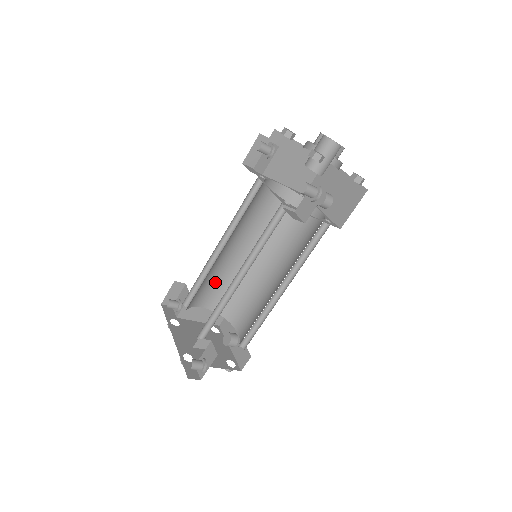
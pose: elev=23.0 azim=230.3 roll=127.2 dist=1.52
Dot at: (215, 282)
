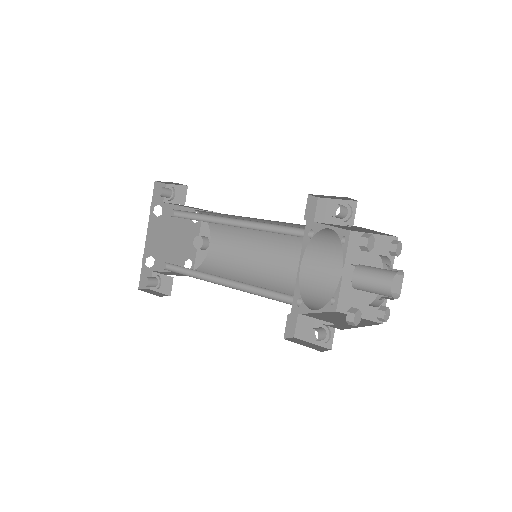
Dot at: occluded
